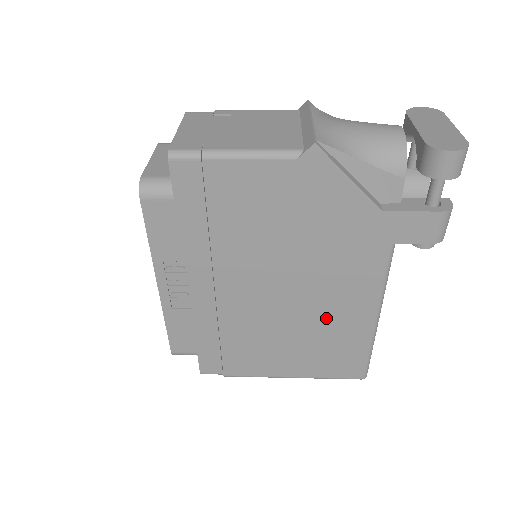
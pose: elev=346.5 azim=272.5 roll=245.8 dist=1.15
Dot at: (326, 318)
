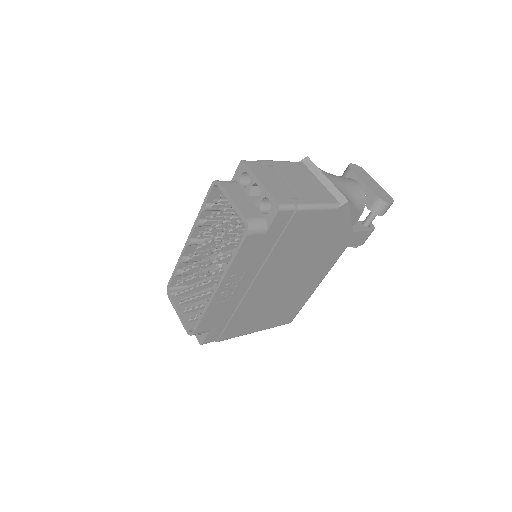
Dot at: (296, 291)
